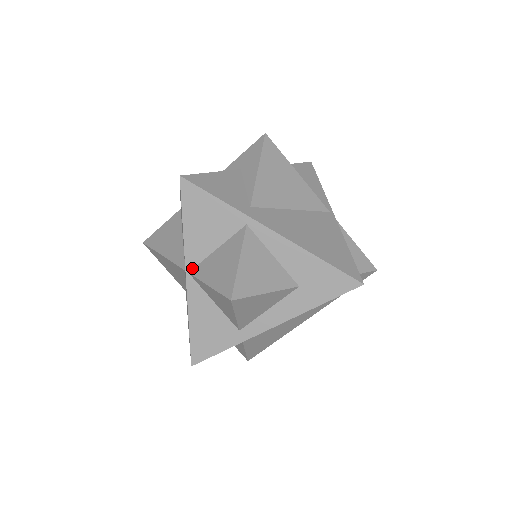
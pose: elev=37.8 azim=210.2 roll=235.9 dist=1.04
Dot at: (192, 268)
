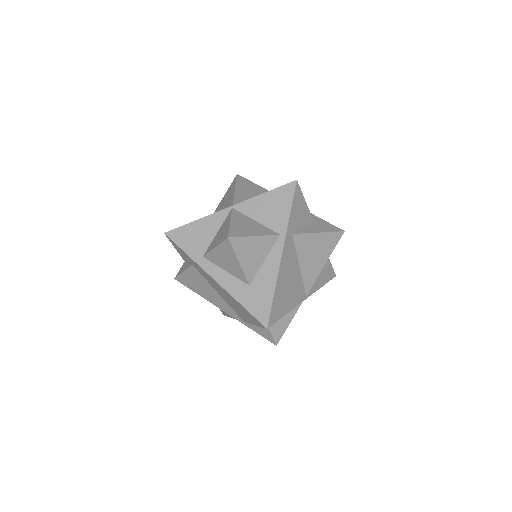
Dot at: (236, 209)
